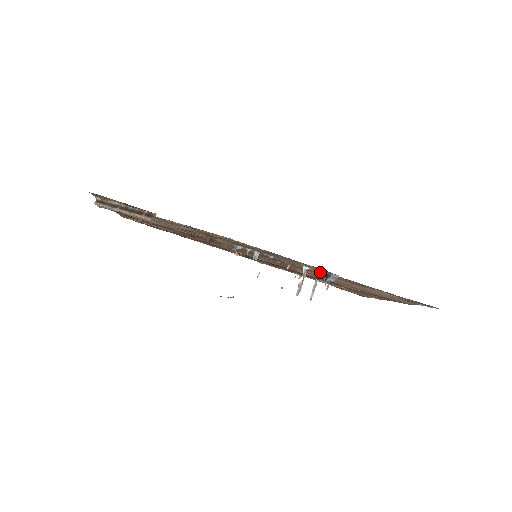
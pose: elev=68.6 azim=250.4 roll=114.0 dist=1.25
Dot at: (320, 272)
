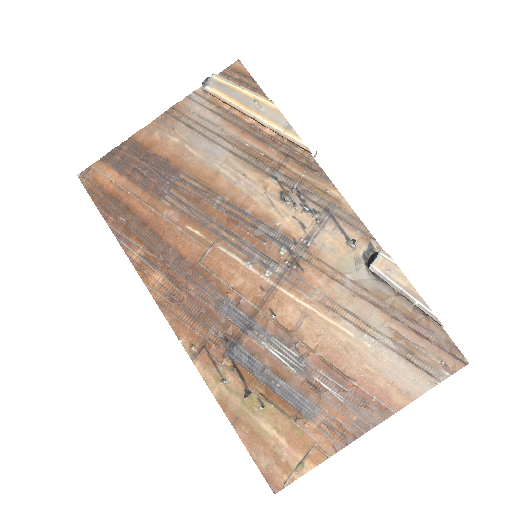
Dot at: (347, 276)
